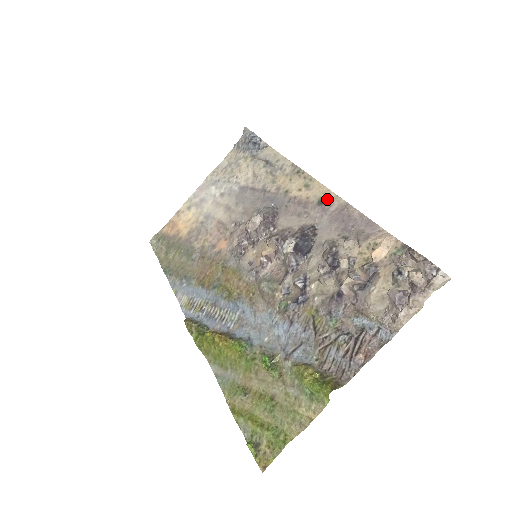
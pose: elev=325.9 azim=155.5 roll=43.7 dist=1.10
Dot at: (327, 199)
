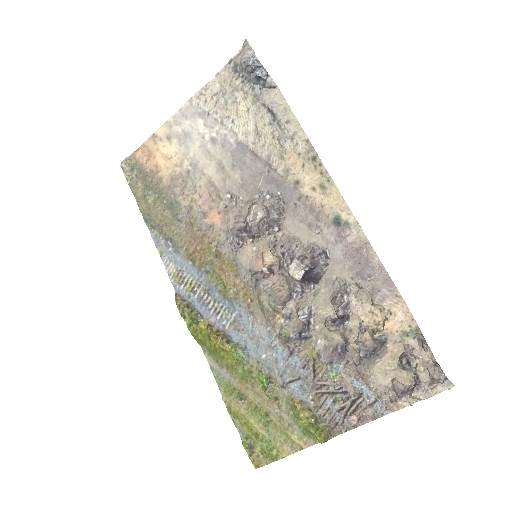
Dot at: (345, 222)
